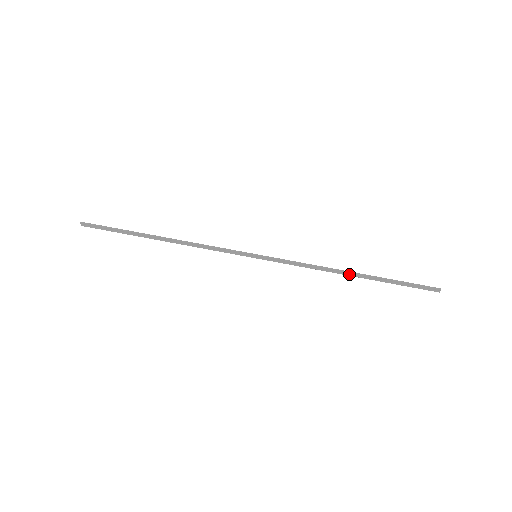
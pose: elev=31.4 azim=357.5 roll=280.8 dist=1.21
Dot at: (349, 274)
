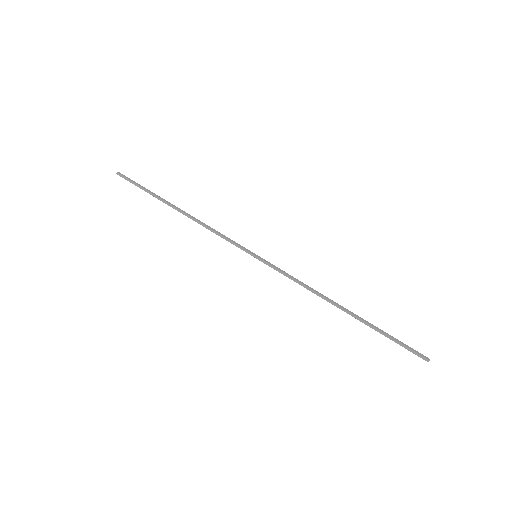
Dot at: (340, 306)
